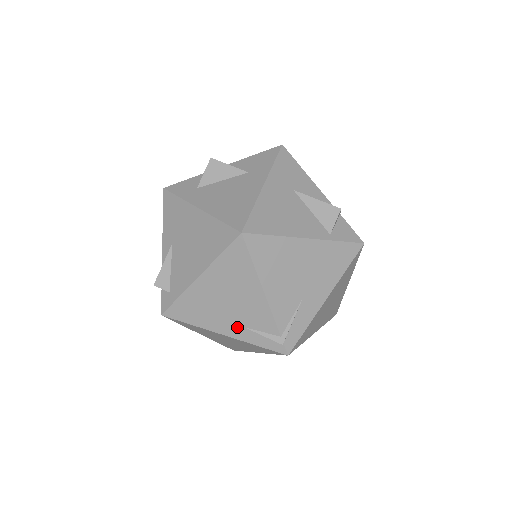
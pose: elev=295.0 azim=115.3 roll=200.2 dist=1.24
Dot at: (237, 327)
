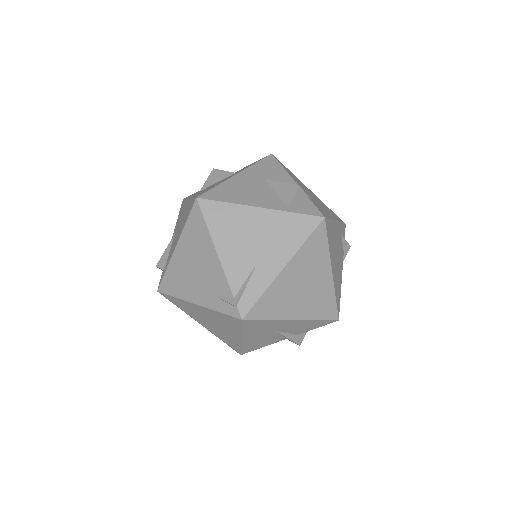
Dot at: (204, 294)
